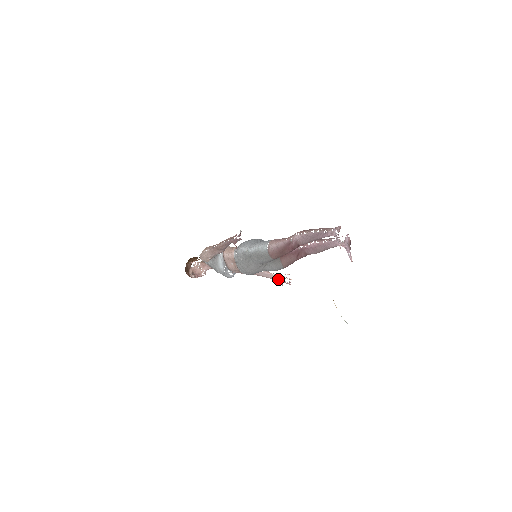
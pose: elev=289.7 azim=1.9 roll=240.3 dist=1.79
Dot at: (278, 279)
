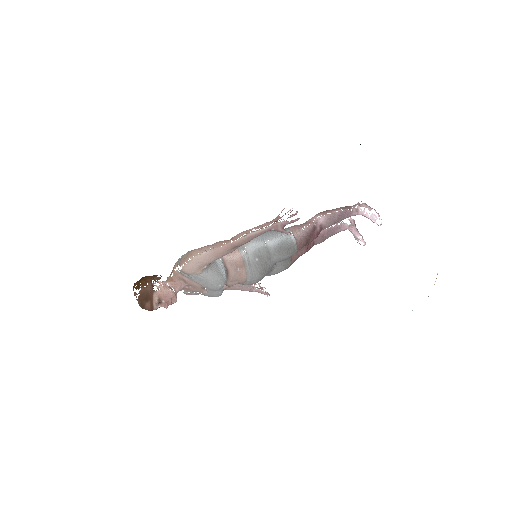
Dot at: occluded
